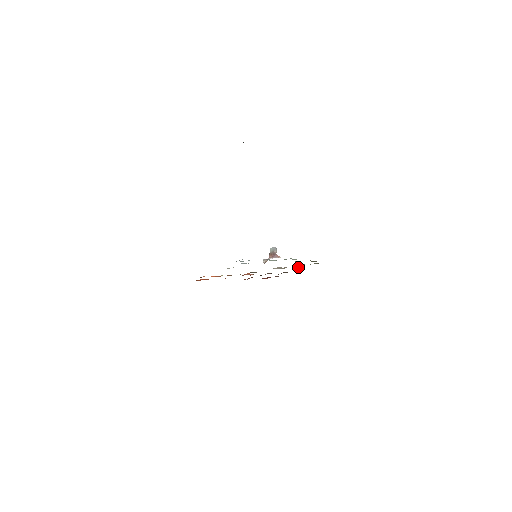
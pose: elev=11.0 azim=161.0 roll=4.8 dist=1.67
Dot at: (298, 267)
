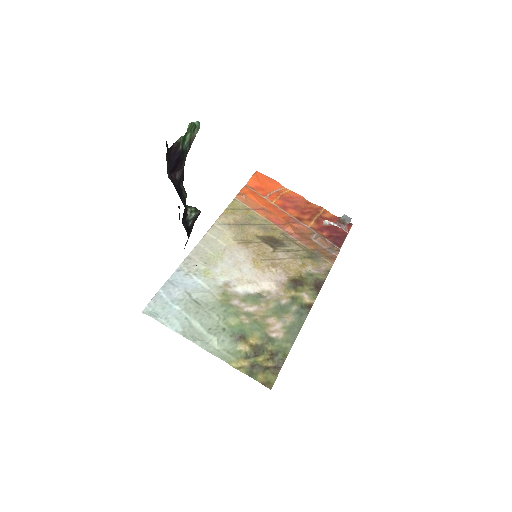
Dot at: (285, 305)
